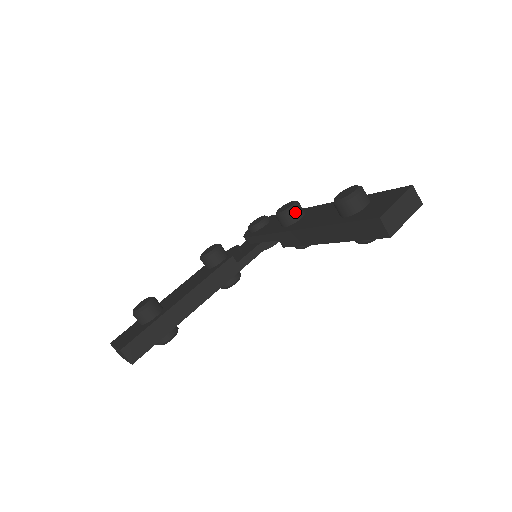
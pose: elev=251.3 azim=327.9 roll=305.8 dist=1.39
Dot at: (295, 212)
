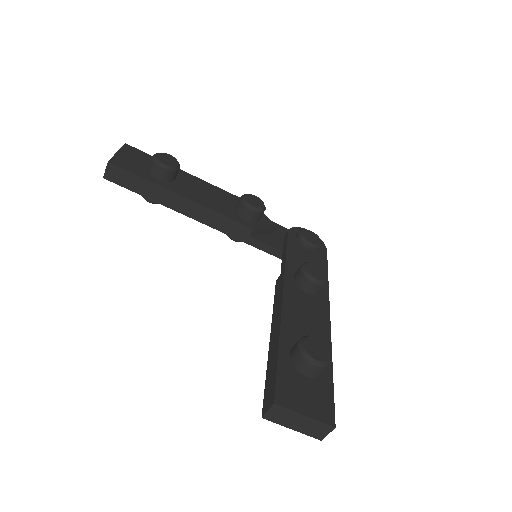
Dot at: (310, 285)
